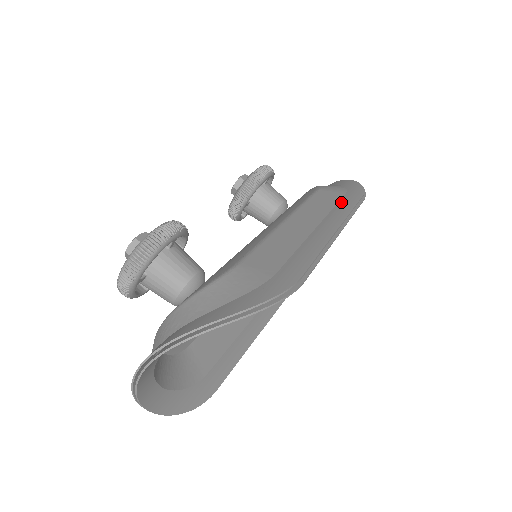
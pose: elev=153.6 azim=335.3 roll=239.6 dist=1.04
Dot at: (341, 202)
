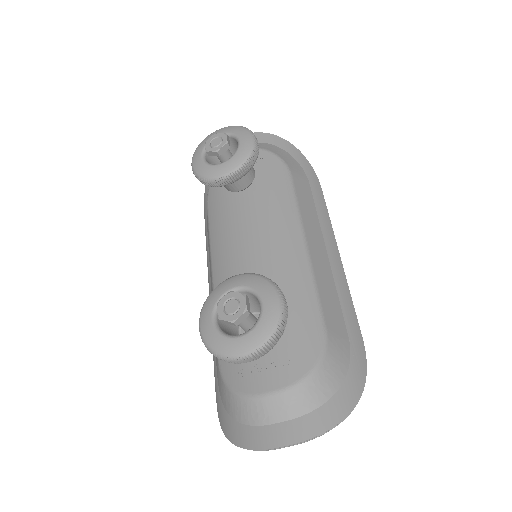
Dot at: (317, 202)
